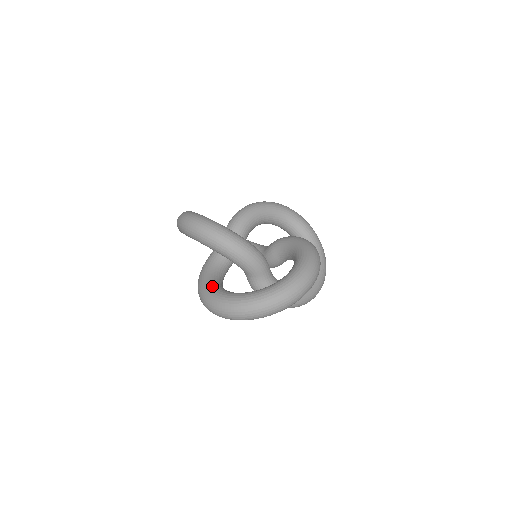
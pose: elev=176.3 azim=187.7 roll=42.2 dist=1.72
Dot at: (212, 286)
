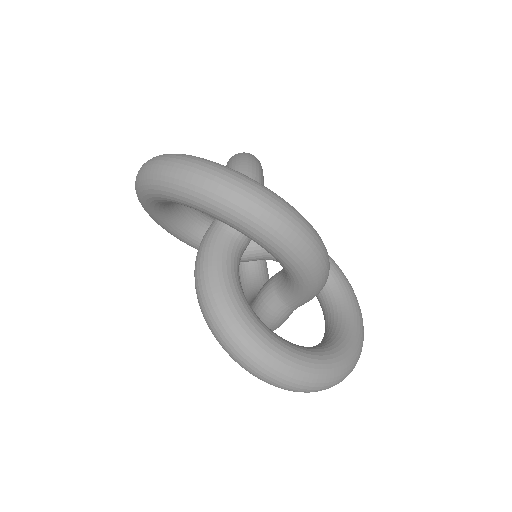
Dot at: (273, 336)
